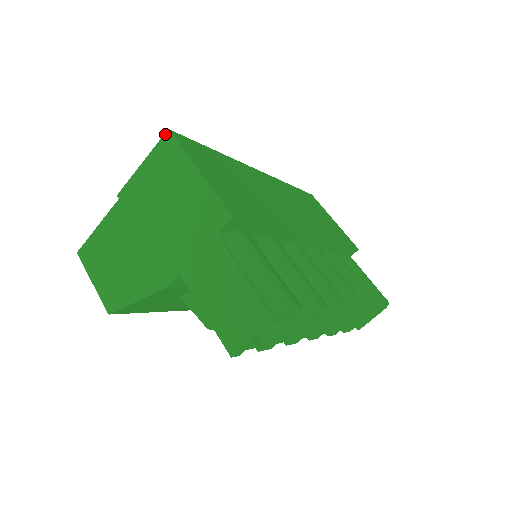
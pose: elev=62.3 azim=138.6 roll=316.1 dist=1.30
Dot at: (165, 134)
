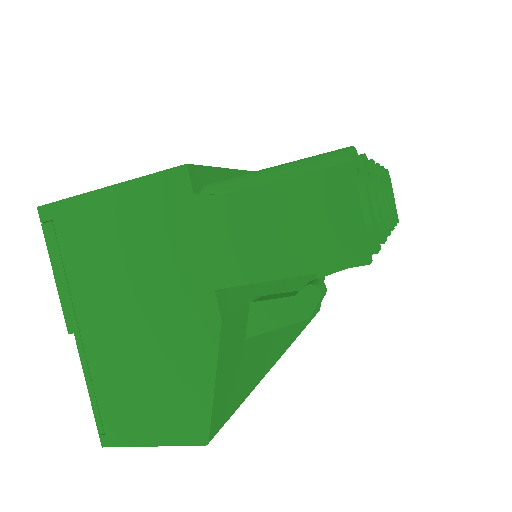
Dot at: (39, 215)
